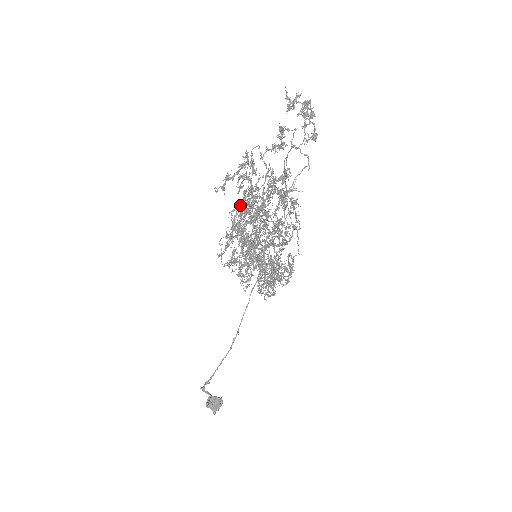
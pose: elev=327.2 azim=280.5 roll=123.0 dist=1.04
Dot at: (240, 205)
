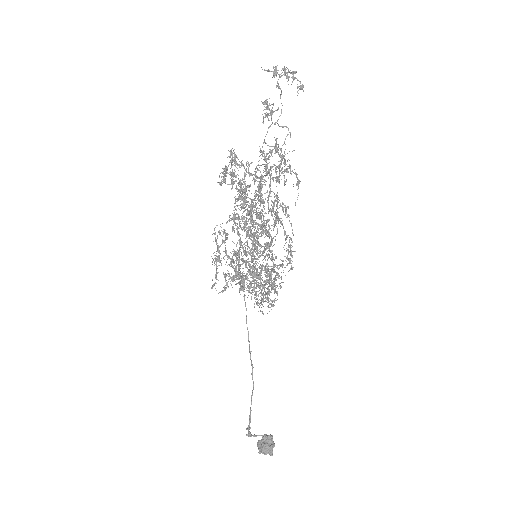
Dot at: occluded
